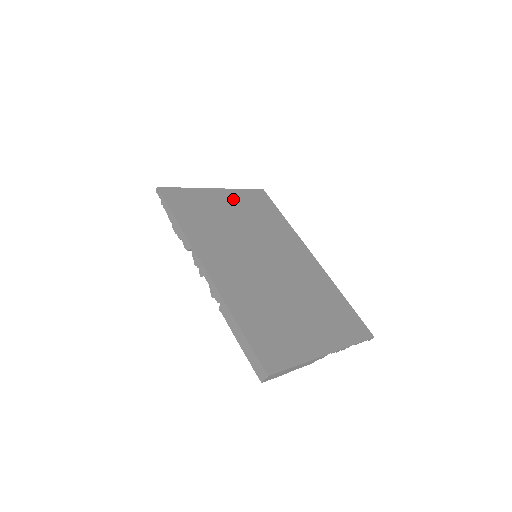
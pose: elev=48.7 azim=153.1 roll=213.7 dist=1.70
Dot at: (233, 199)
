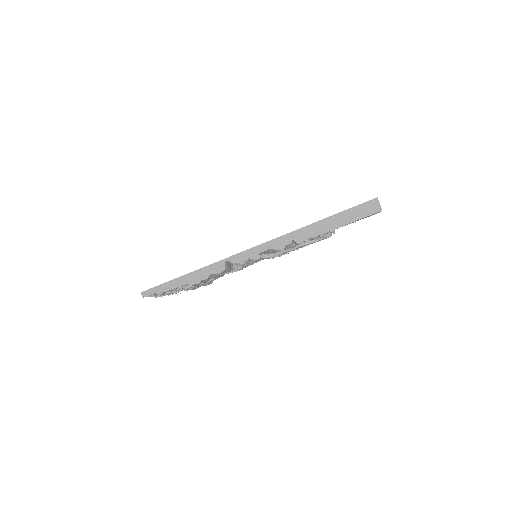
Dot at: occluded
